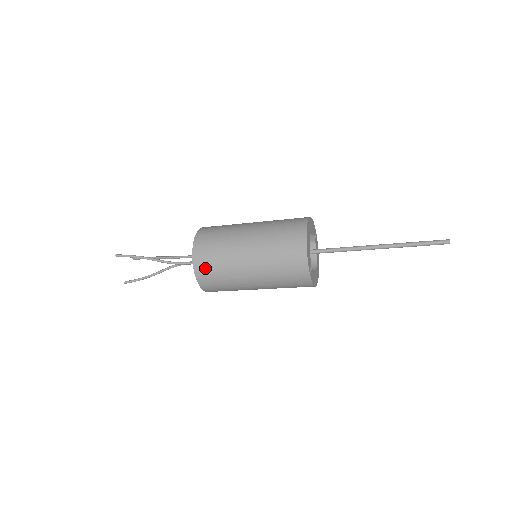
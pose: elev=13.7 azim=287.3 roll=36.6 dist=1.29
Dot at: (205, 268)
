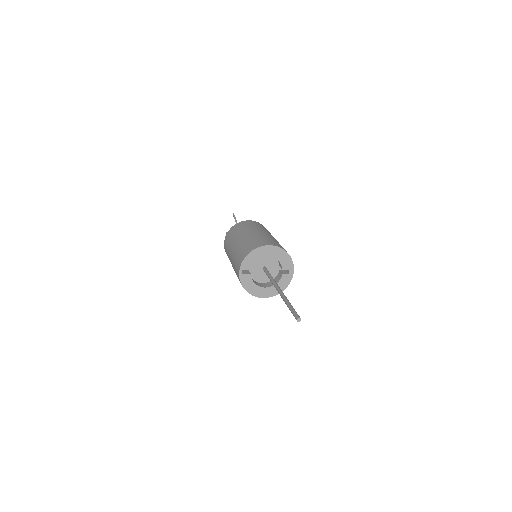
Dot at: (228, 236)
